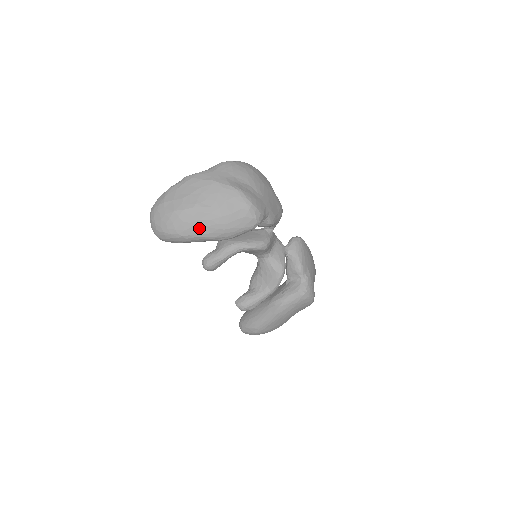
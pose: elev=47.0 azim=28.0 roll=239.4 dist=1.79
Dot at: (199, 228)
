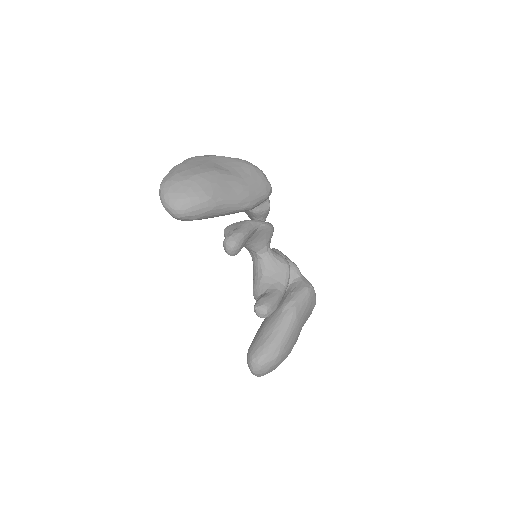
Dot at: (226, 189)
